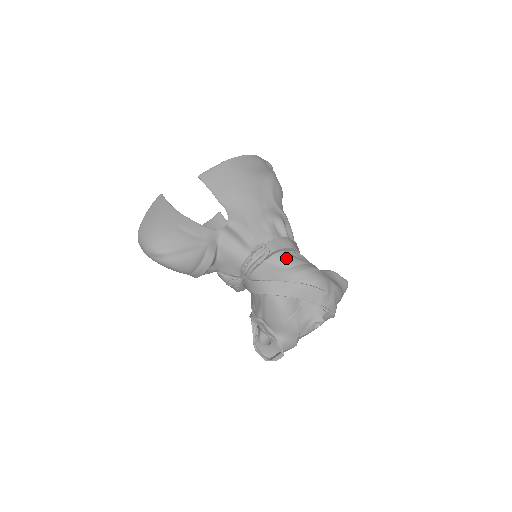
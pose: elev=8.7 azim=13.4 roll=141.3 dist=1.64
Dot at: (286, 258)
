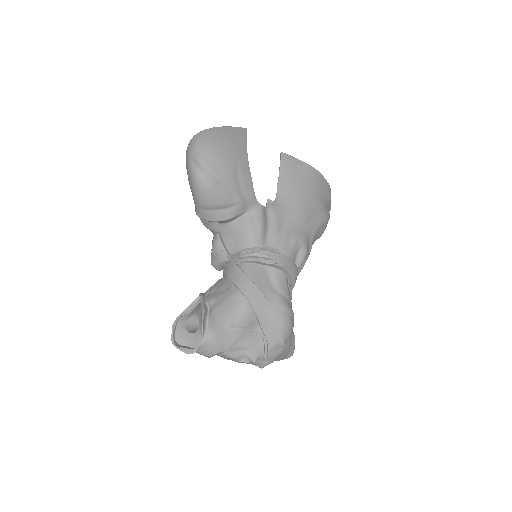
Dot at: (283, 282)
